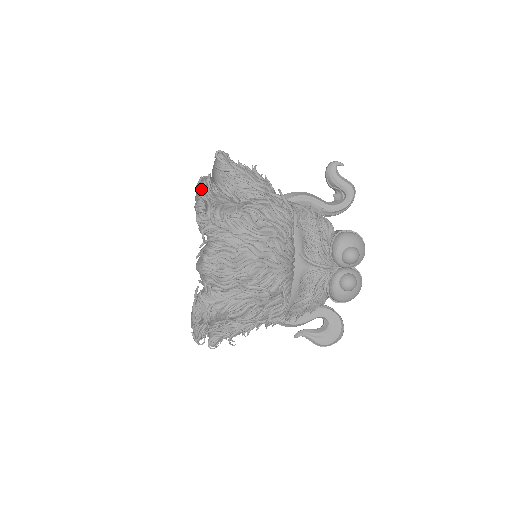
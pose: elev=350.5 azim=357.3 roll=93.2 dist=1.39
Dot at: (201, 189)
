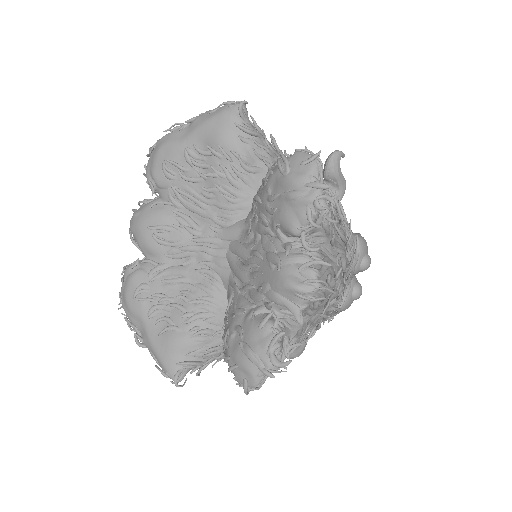
Dot at: (318, 171)
